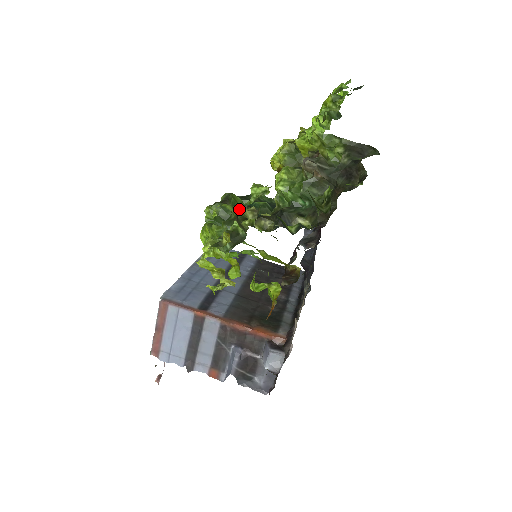
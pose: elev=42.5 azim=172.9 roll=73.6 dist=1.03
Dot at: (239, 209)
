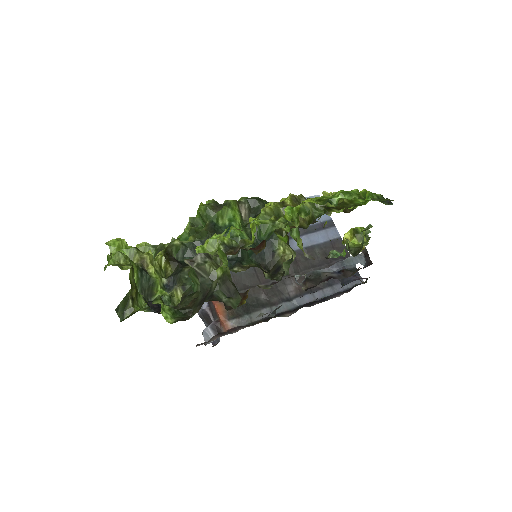
Dot at: (133, 250)
